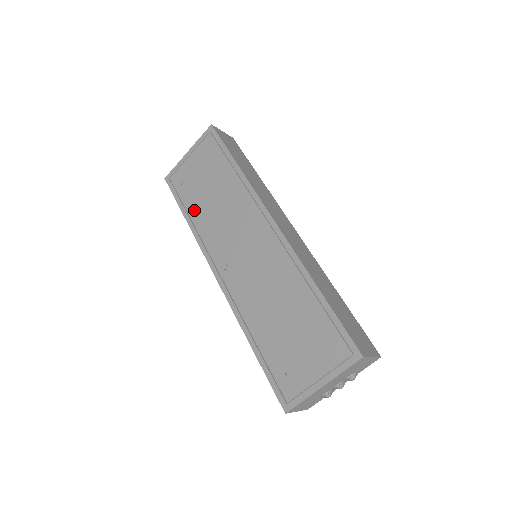
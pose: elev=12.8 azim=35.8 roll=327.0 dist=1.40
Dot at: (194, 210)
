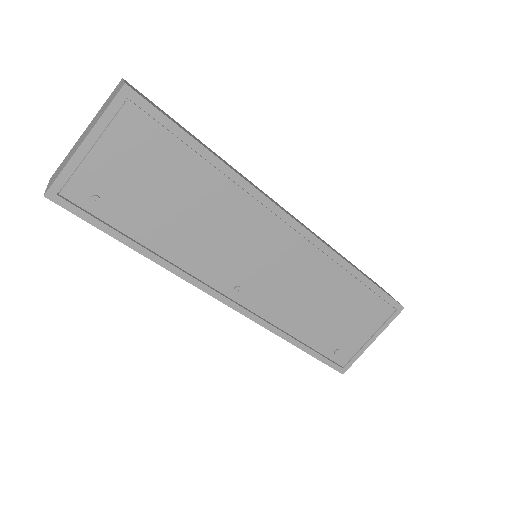
Dot at: (150, 235)
